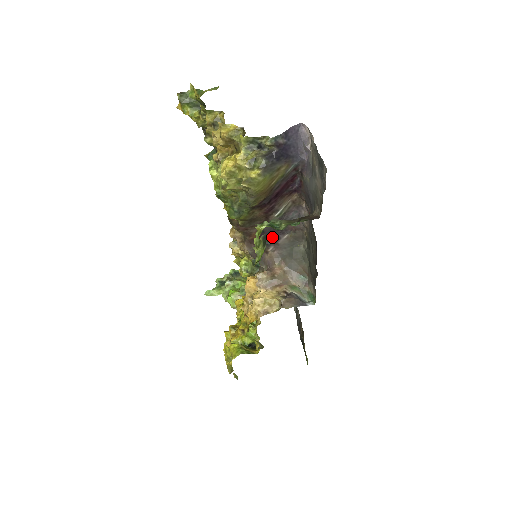
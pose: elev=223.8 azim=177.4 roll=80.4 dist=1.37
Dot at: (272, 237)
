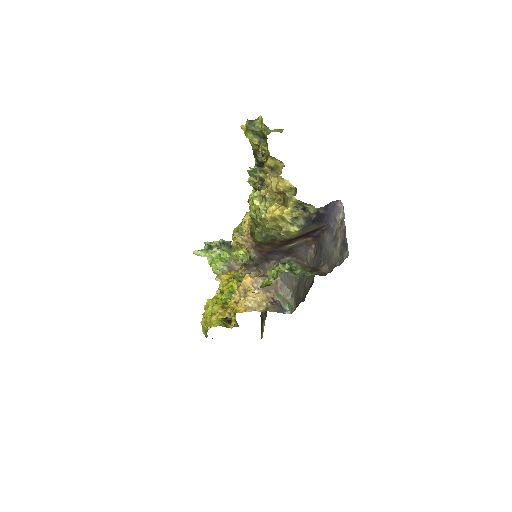
Dot at: (278, 255)
